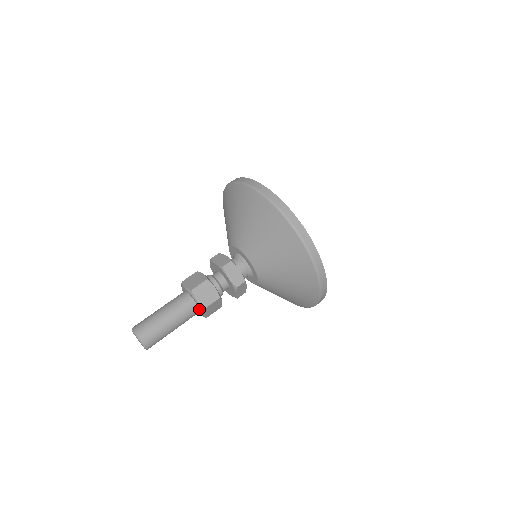
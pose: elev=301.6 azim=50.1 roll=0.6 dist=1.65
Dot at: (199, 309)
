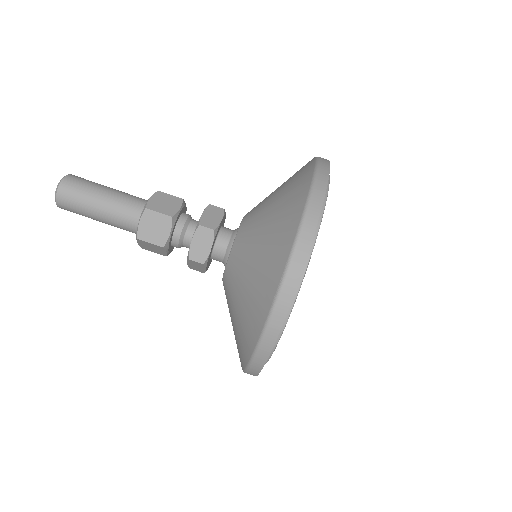
Dot at: occluded
